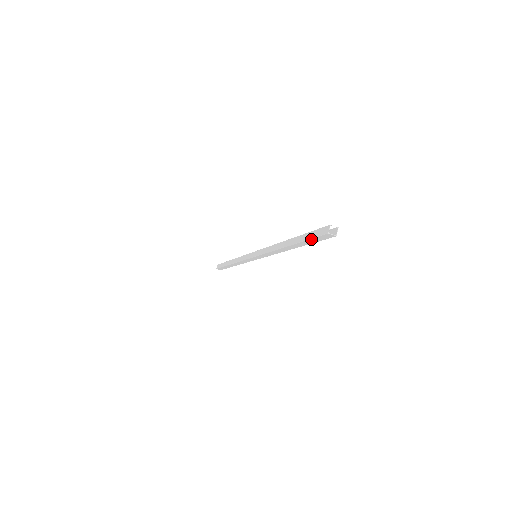
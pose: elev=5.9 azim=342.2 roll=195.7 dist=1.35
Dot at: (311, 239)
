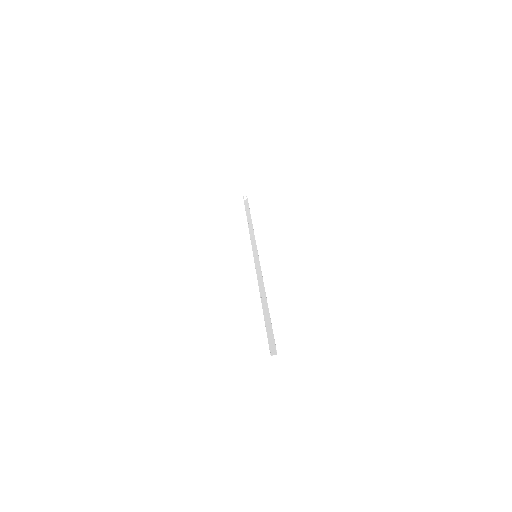
Dot at: (268, 335)
